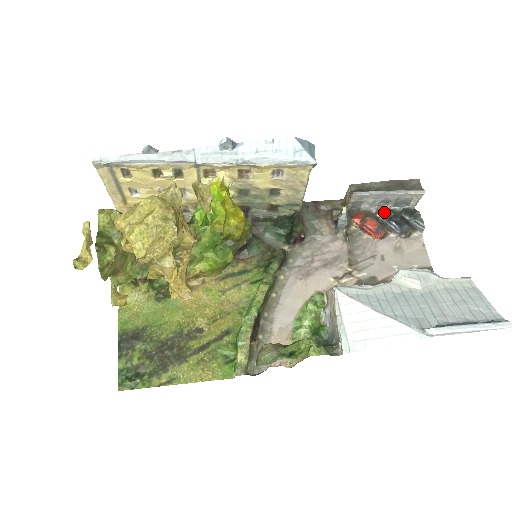
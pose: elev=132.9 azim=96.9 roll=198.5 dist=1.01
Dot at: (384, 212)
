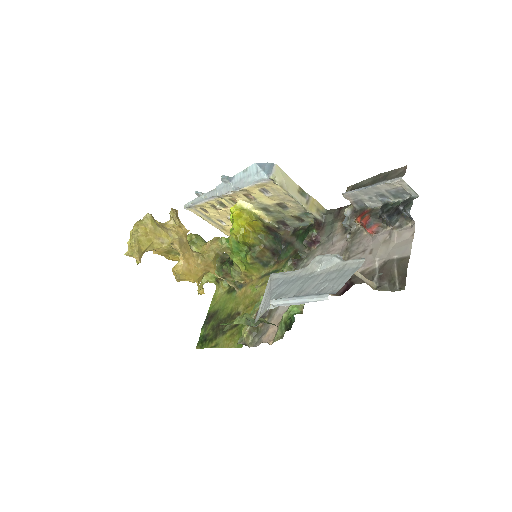
Dot at: (384, 206)
